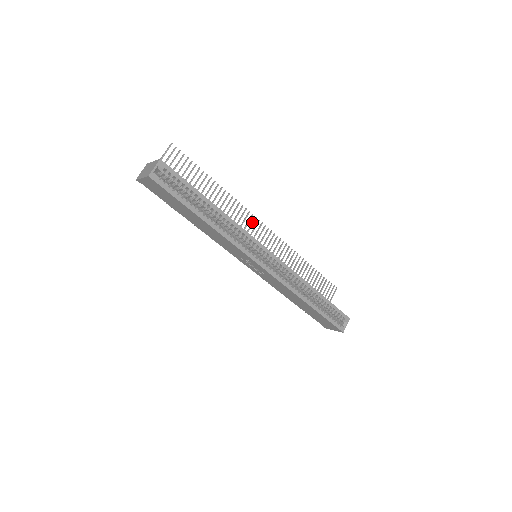
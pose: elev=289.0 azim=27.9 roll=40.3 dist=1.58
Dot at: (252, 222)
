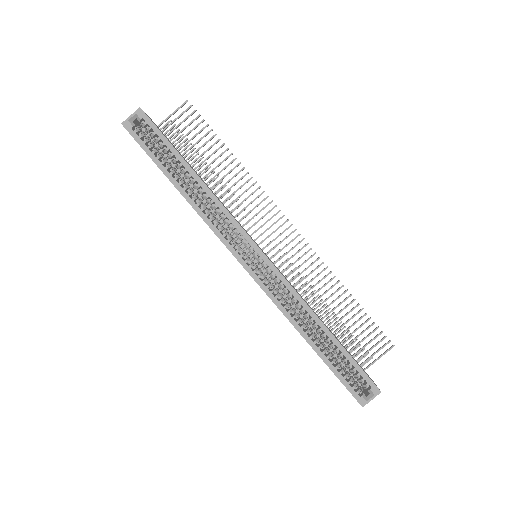
Dot at: occluded
